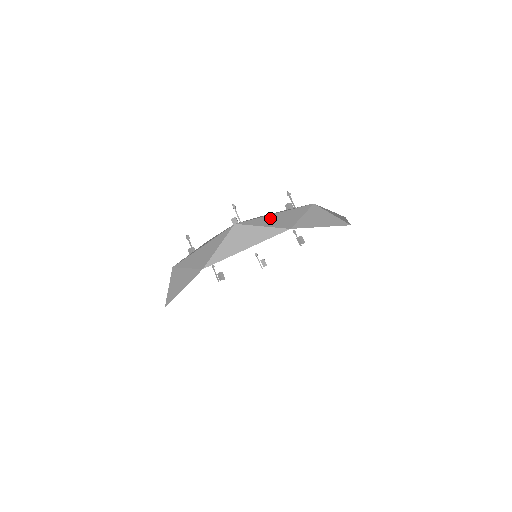
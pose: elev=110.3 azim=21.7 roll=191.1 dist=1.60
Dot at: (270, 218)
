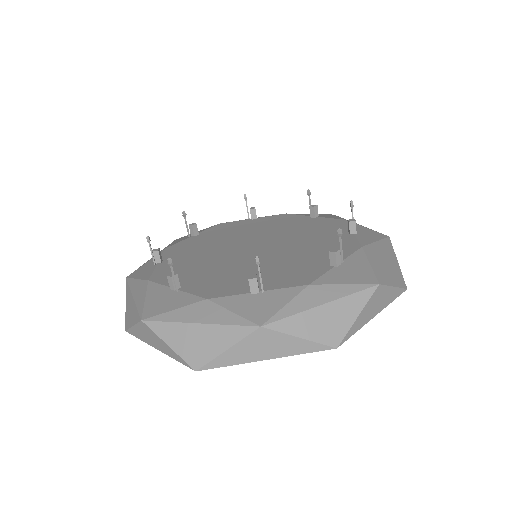
Dot at: (185, 332)
